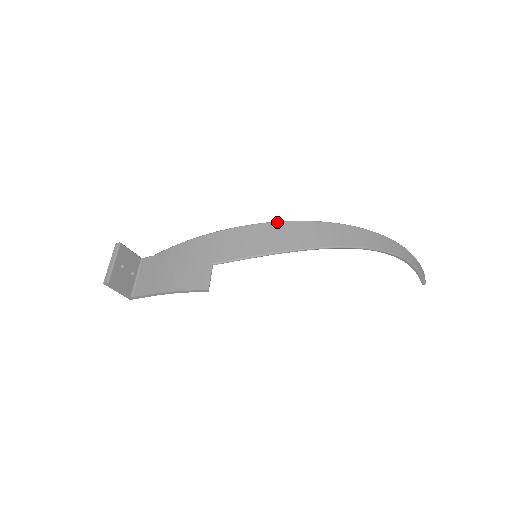
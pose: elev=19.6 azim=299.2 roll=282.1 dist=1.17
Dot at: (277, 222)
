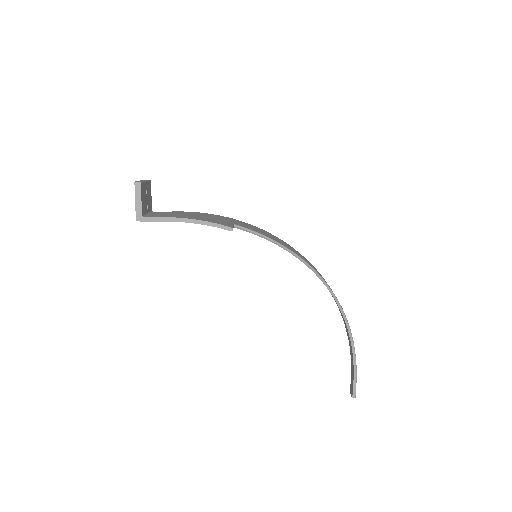
Dot at: occluded
